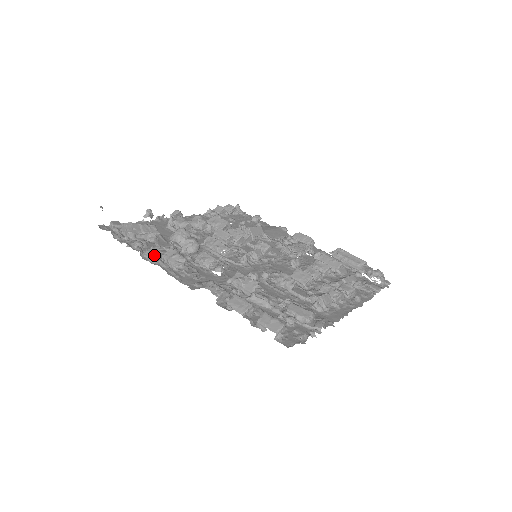
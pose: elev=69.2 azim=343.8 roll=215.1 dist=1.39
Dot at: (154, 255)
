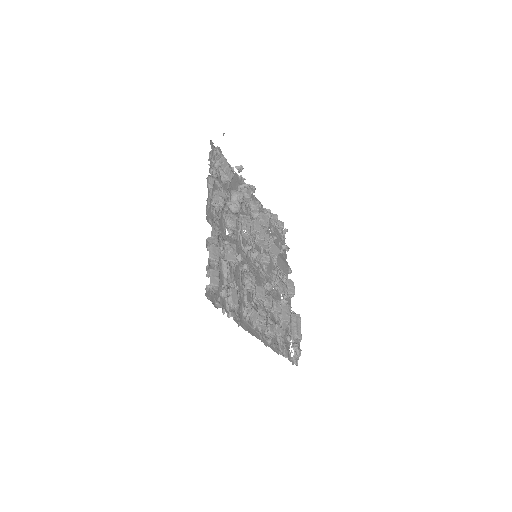
Dot at: occluded
